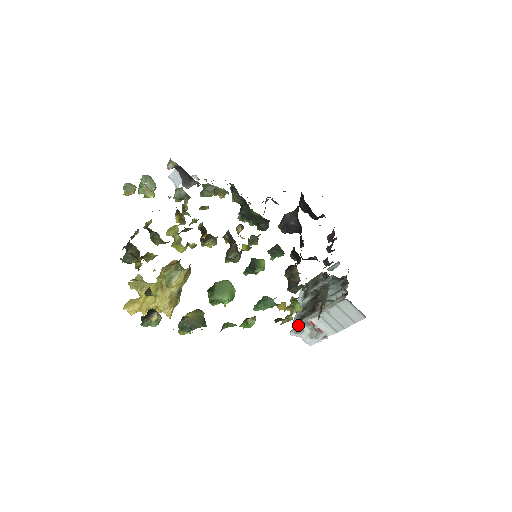
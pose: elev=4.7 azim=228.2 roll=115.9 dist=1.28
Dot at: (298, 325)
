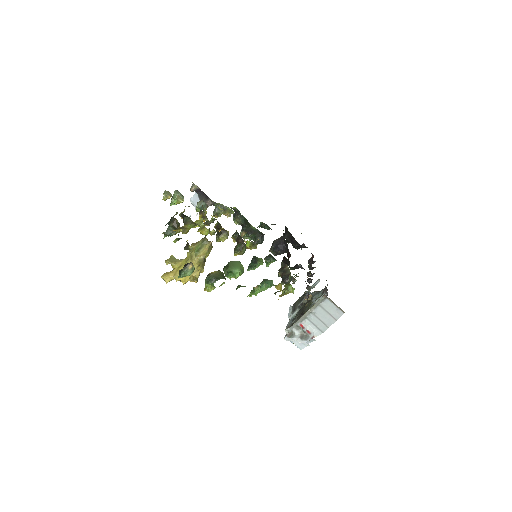
Dot at: (290, 330)
